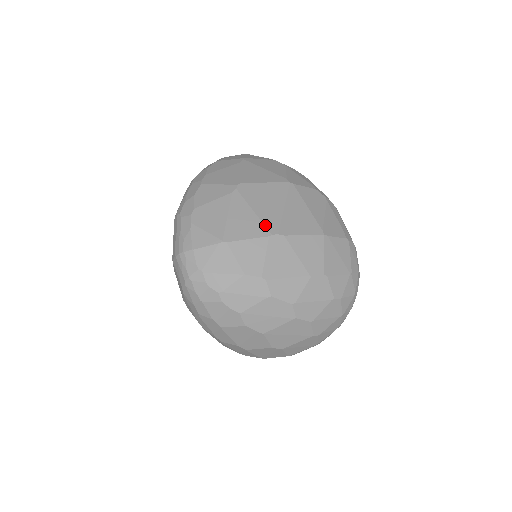
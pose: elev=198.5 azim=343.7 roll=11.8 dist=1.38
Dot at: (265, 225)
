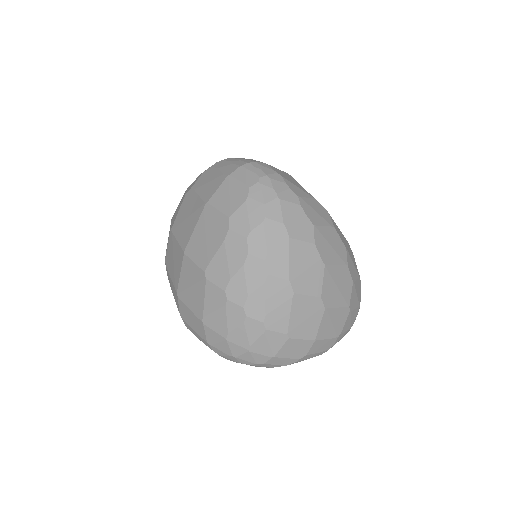
Dot at: occluded
